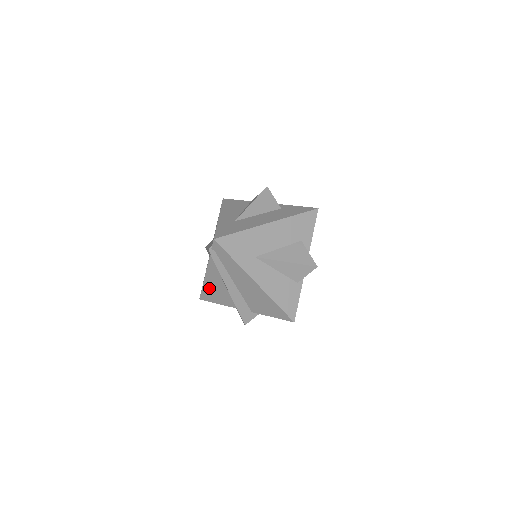
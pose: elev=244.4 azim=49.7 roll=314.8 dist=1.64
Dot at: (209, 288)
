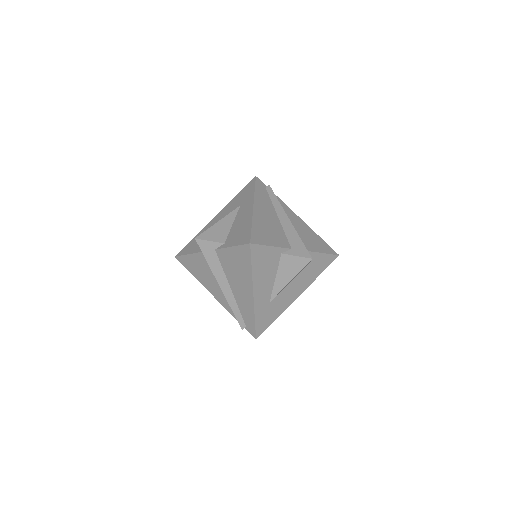
Dot at: occluded
